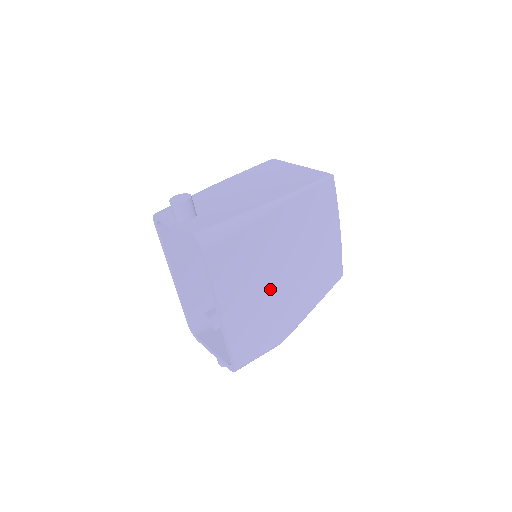
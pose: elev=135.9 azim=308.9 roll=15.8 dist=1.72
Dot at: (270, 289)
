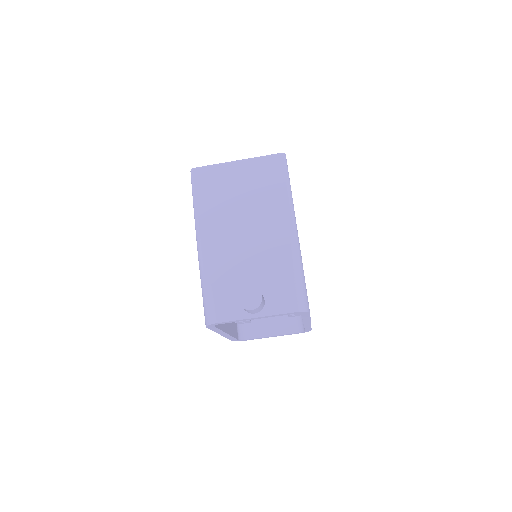
Dot at: occluded
